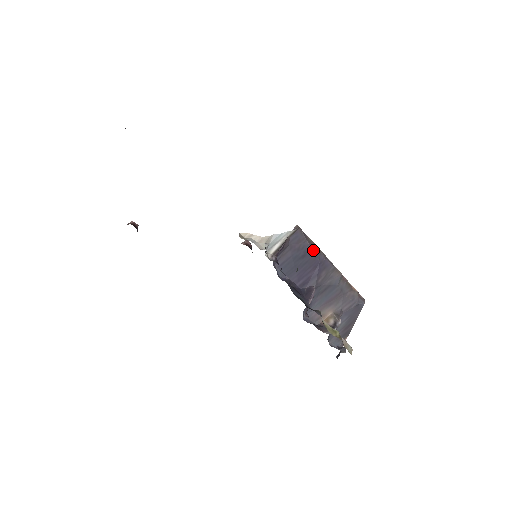
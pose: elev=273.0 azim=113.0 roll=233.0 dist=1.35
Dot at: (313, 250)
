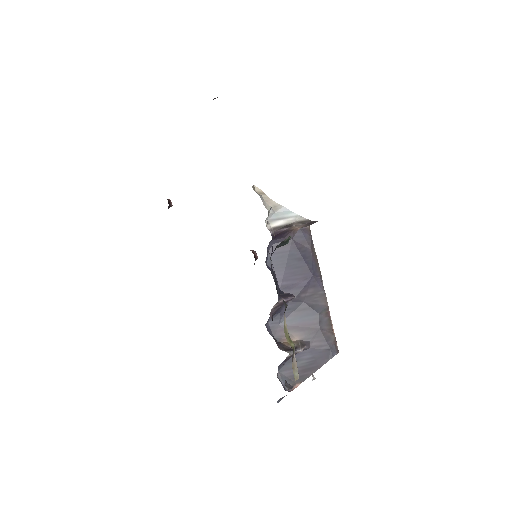
Dot at: (312, 260)
